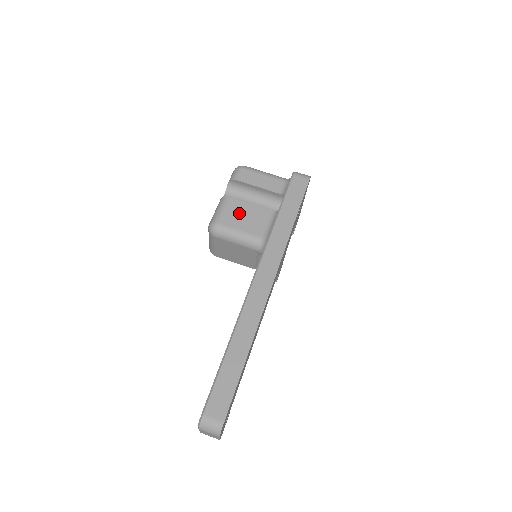
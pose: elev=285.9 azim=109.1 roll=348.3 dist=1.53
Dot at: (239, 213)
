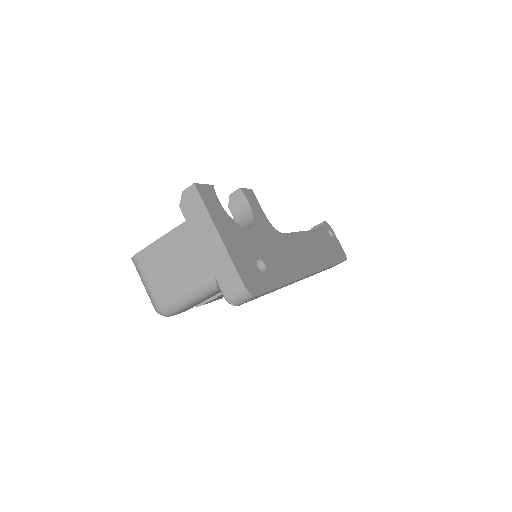
Dot at: occluded
